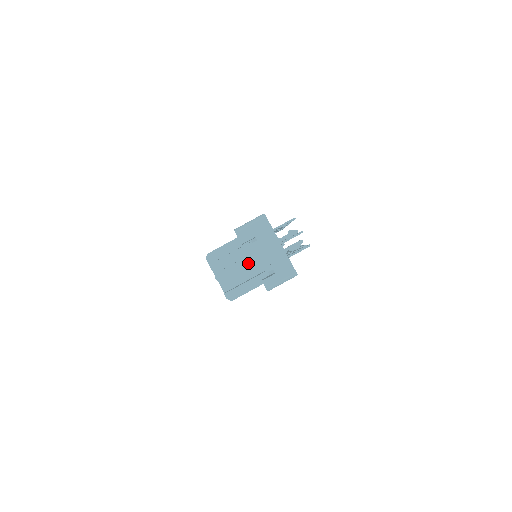
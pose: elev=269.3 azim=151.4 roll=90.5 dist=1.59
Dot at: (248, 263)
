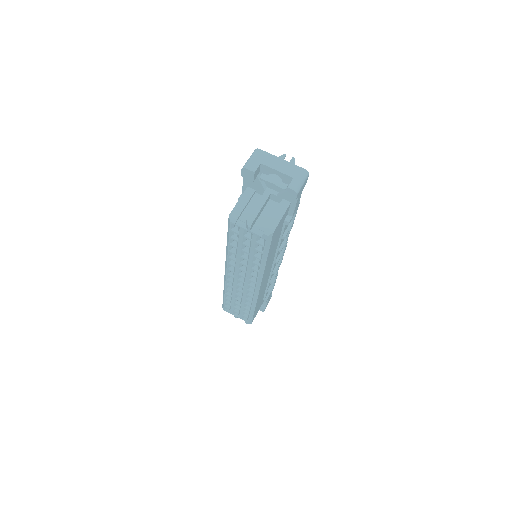
Dot at: (265, 201)
